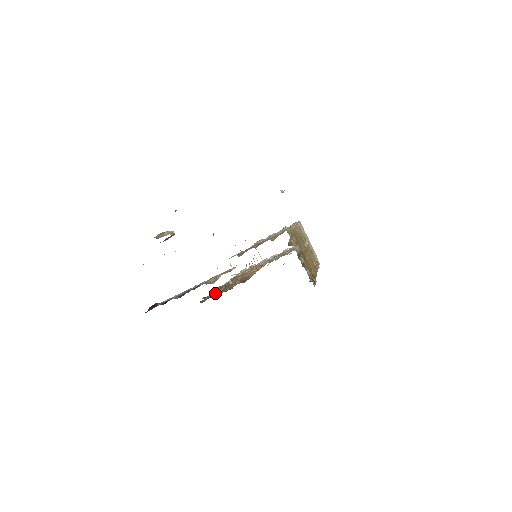
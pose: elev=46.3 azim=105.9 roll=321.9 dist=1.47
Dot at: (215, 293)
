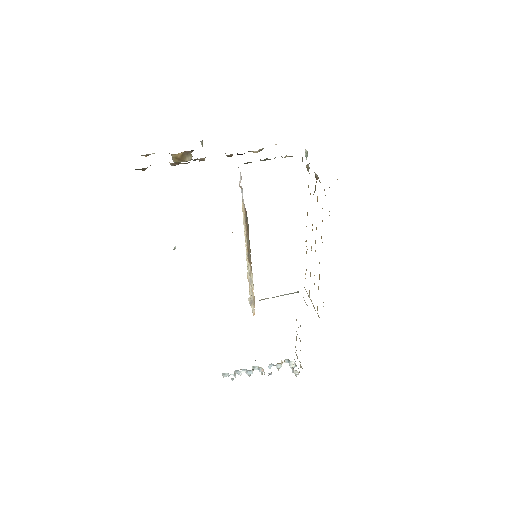
Dot at: occluded
